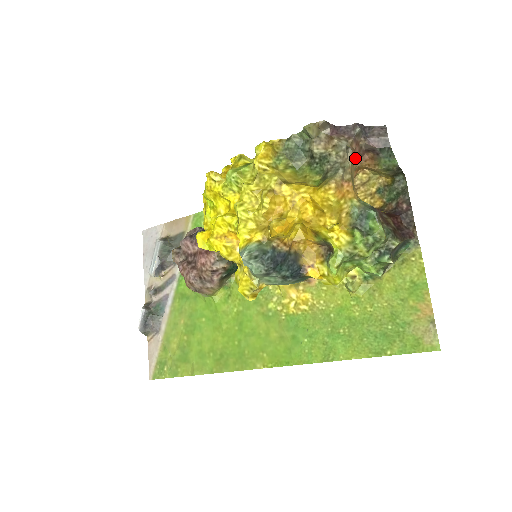
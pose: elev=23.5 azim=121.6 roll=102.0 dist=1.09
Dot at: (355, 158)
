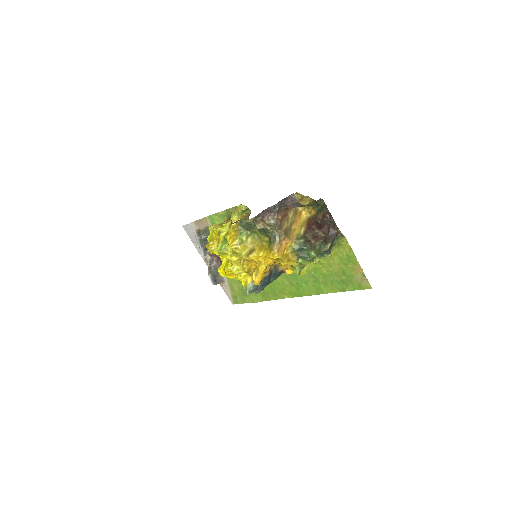
Dot at: (284, 216)
